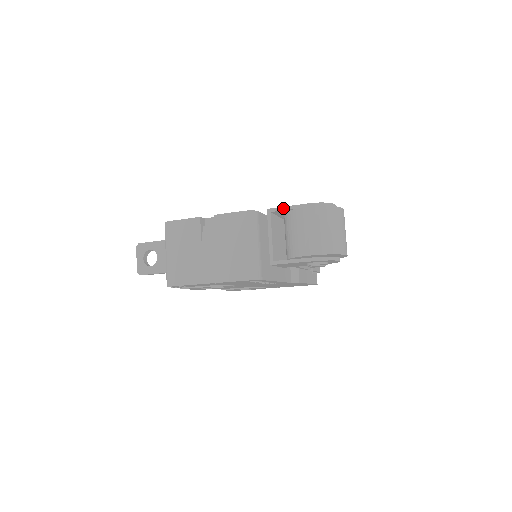
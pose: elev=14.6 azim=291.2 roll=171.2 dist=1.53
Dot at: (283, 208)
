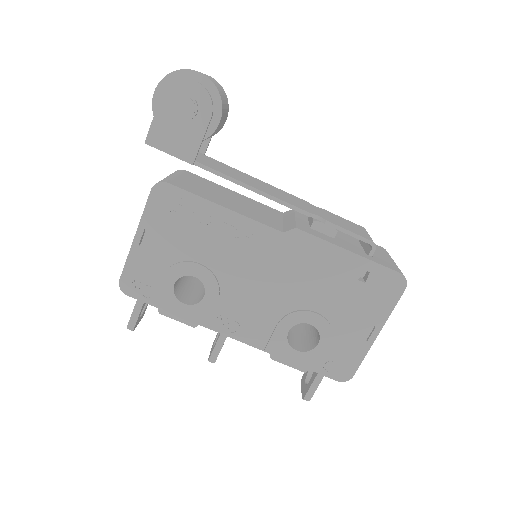
Dot at: occluded
